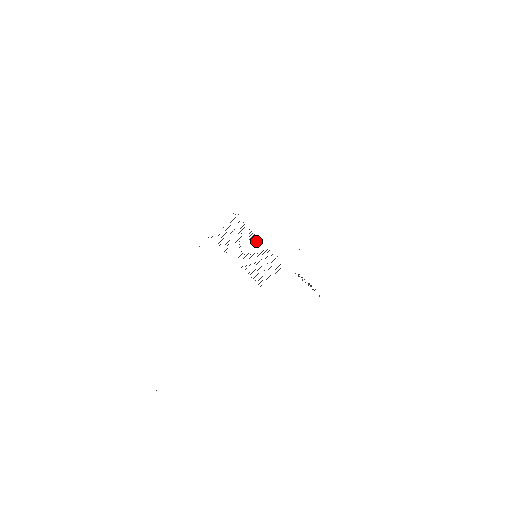
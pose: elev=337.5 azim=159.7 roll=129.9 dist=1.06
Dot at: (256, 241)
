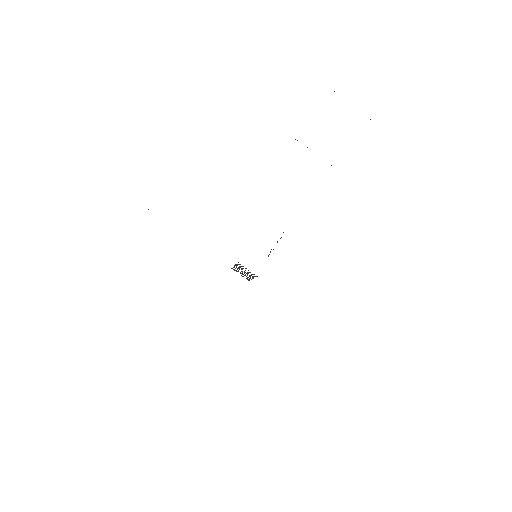
Dot at: (252, 277)
